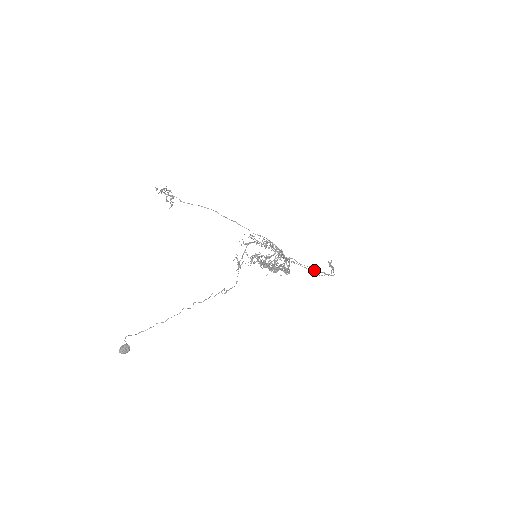
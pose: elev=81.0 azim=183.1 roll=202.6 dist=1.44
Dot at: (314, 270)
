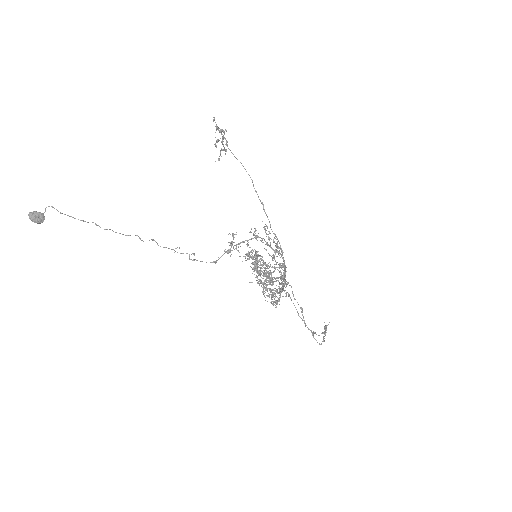
Dot at: occluded
